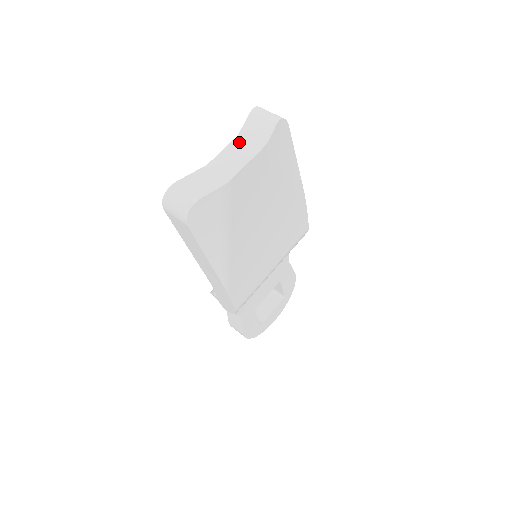
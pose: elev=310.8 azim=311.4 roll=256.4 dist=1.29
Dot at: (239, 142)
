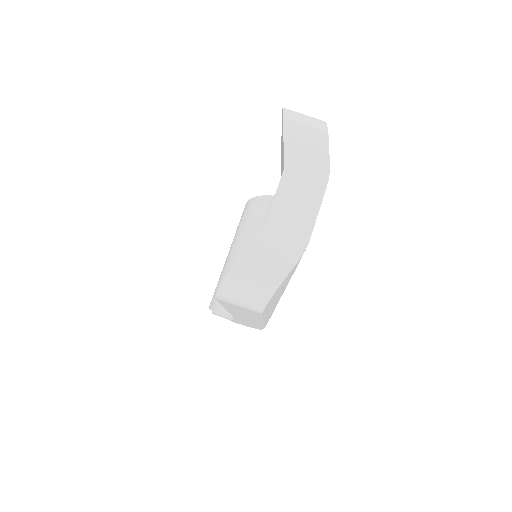
Dot at: (291, 179)
